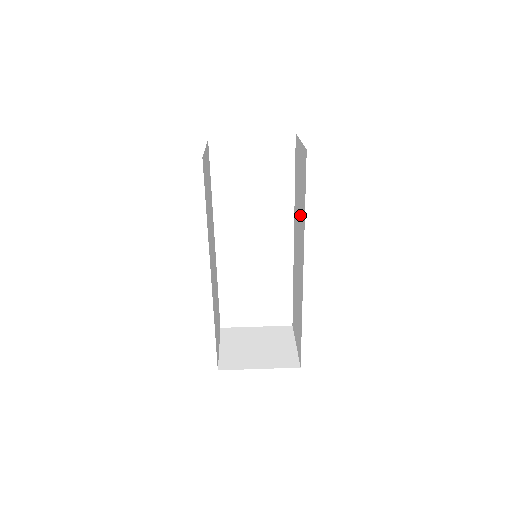
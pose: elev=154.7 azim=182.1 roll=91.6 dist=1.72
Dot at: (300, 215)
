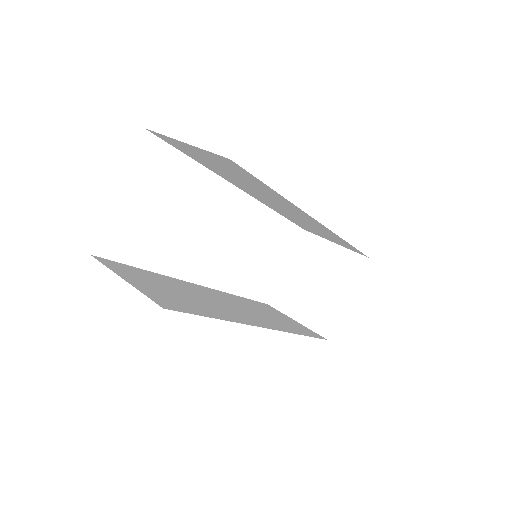
Dot at: occluded
